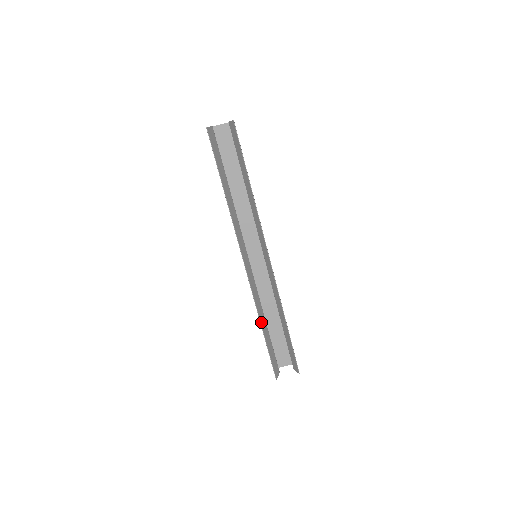
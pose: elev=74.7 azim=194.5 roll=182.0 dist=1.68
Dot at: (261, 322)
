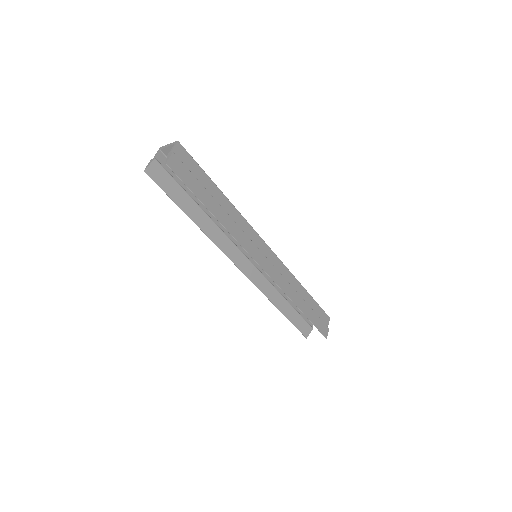
Dot at: (277, 305)
